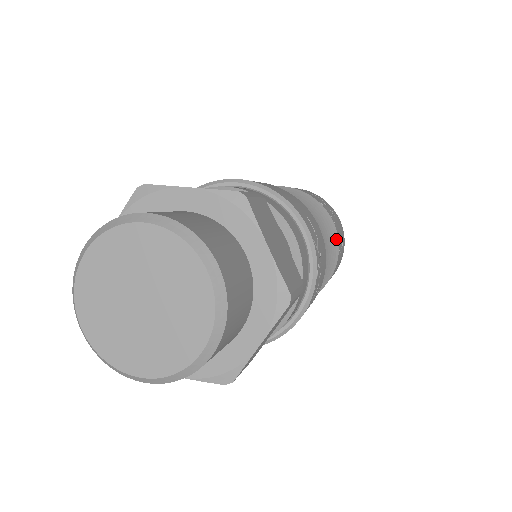
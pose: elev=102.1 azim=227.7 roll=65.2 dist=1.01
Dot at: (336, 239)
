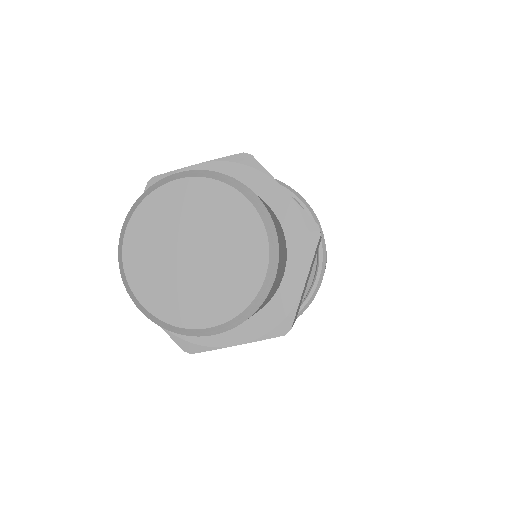
Dot at: occluded
